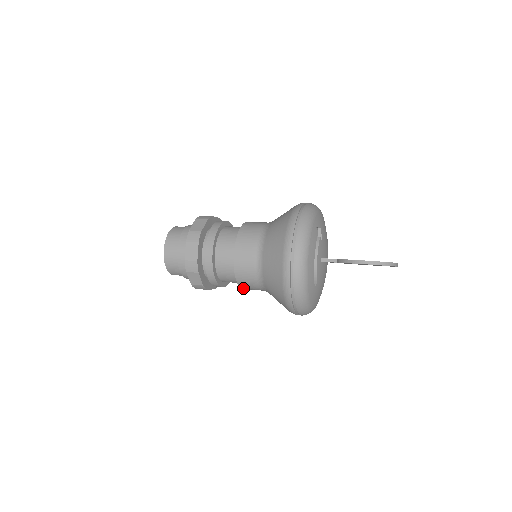
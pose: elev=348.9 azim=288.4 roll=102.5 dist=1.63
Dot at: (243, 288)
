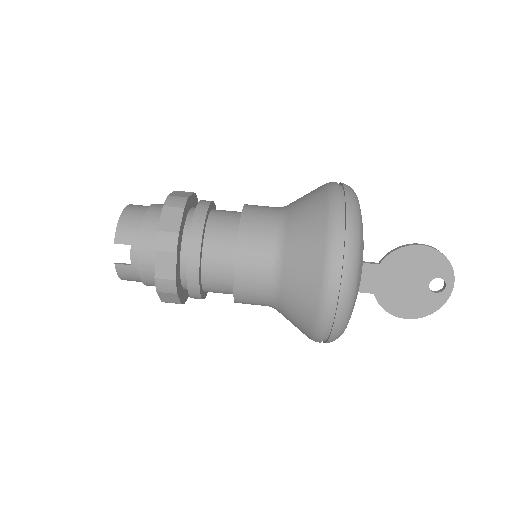
Dot at: occluded
